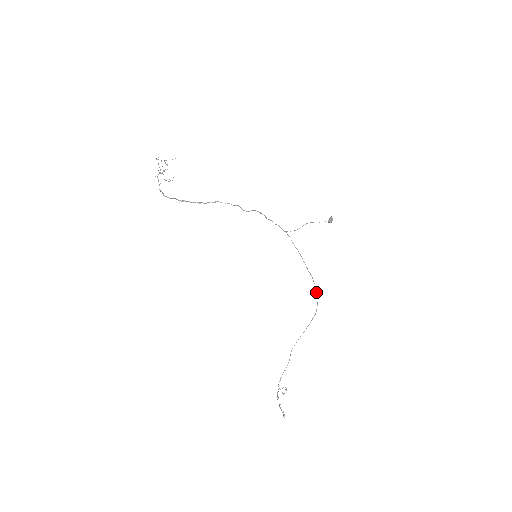
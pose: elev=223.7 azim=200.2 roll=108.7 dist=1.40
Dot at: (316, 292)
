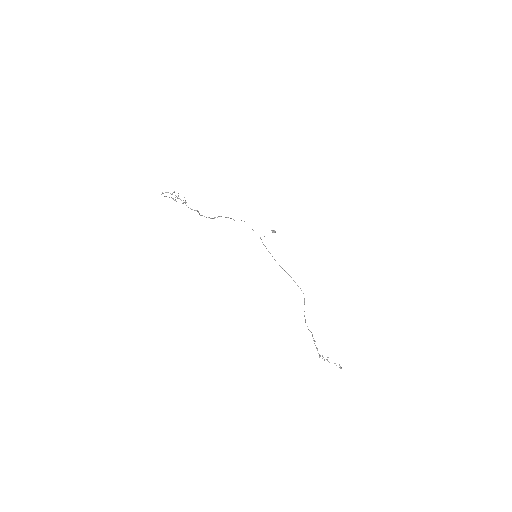
Dot at: (294, 281)
